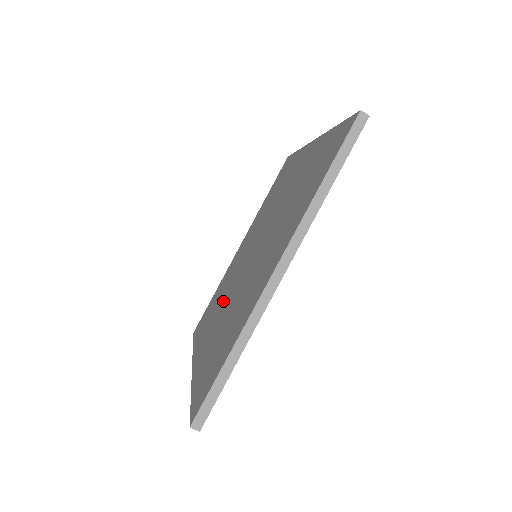
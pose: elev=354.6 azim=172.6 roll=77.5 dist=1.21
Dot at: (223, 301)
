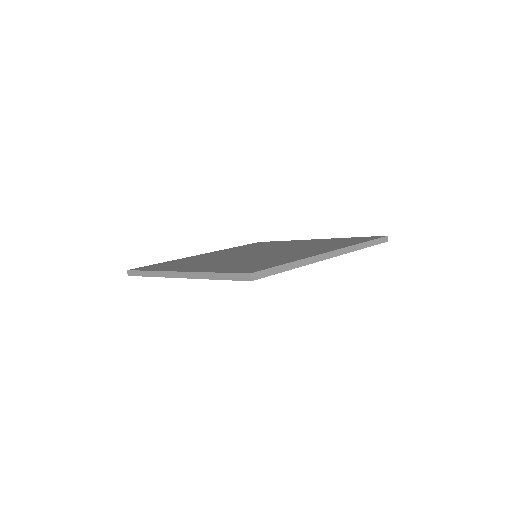
Dot at: (240, 251)
